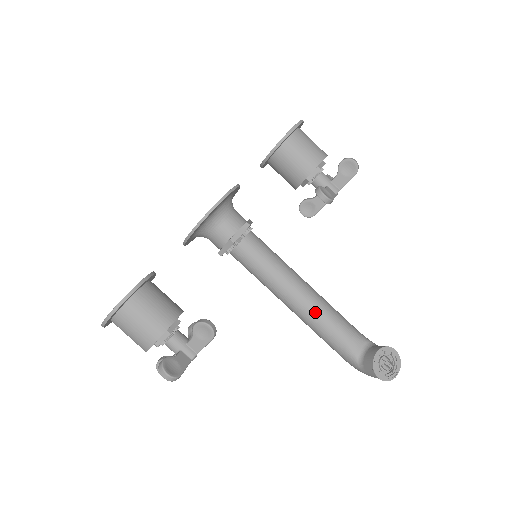
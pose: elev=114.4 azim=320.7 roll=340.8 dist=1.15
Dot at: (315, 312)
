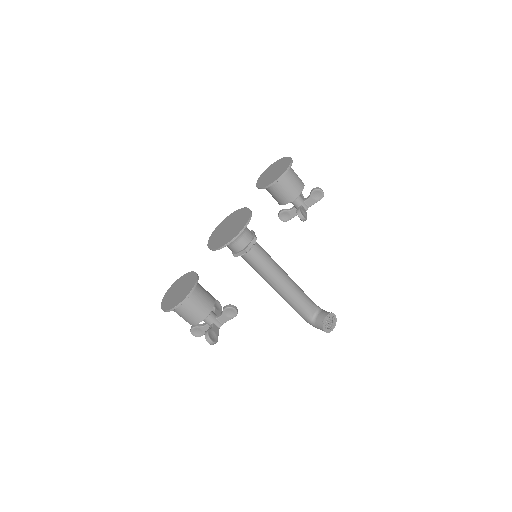
Dot at: (291, 293)
